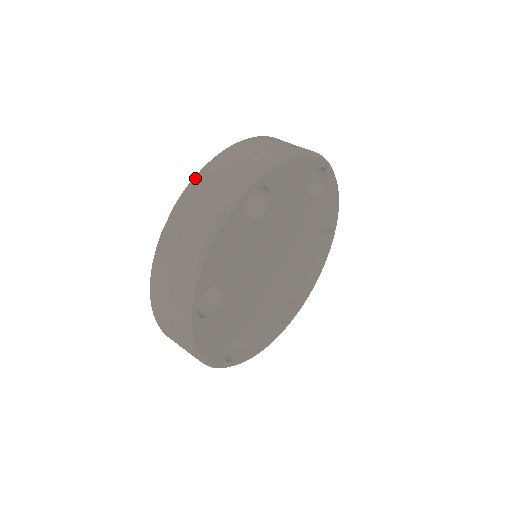
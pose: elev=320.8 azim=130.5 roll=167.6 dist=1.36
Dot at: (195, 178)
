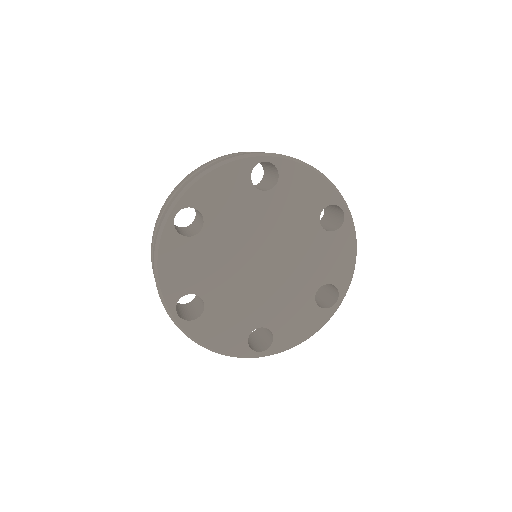
Dot at: occluded
